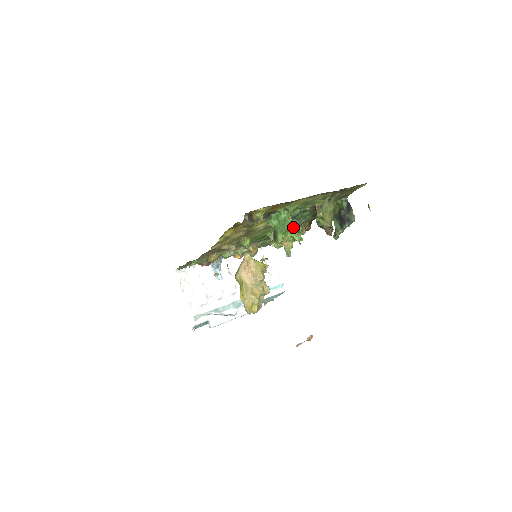
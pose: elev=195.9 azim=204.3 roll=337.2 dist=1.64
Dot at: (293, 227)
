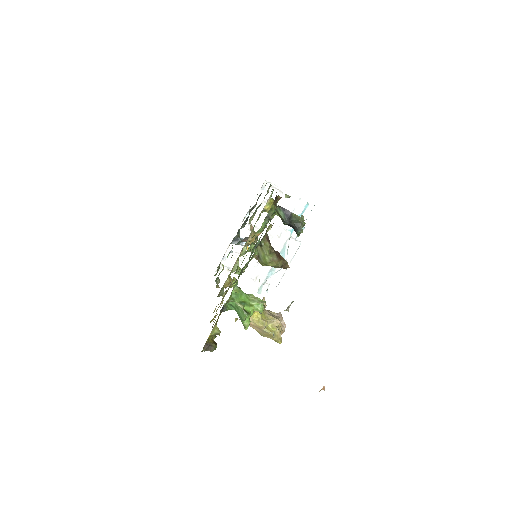
Dot at: (247, 314)
